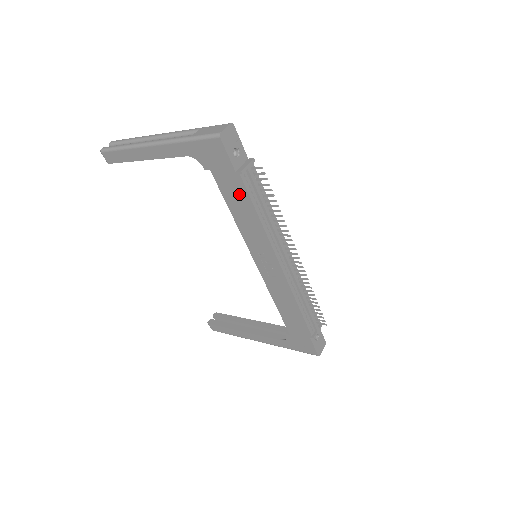
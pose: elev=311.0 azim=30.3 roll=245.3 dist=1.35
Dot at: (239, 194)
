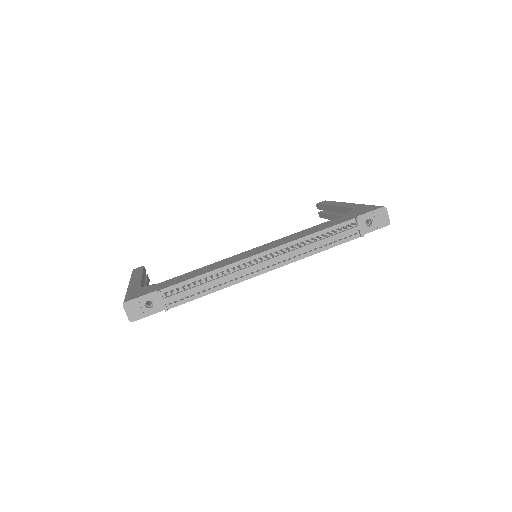
Dot at: occluded
